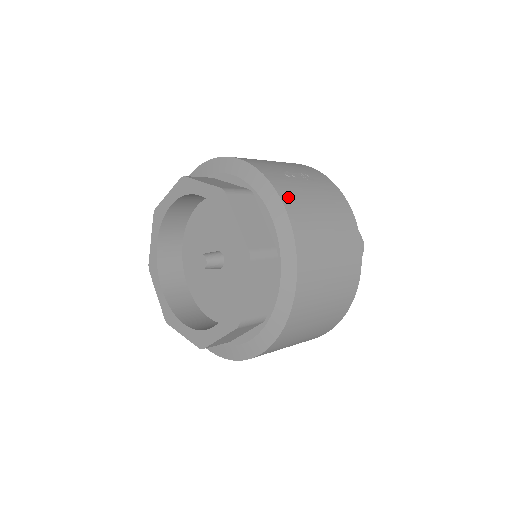
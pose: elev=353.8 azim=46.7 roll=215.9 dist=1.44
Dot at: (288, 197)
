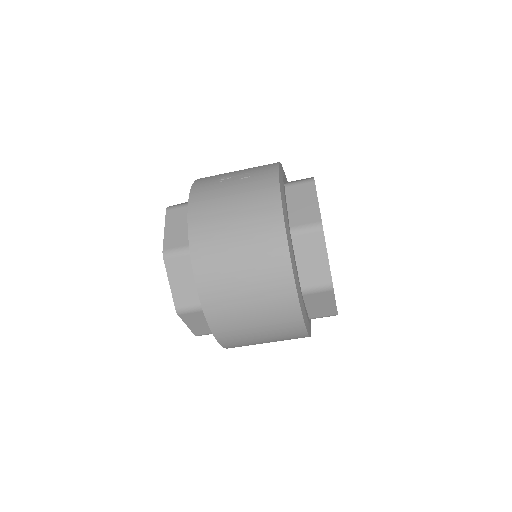
Dot at: (198, 201)
